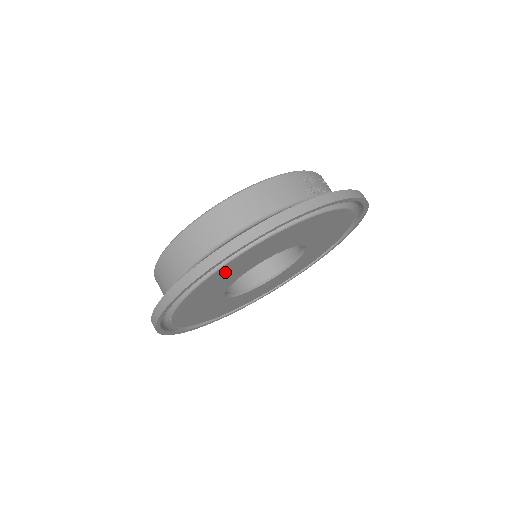
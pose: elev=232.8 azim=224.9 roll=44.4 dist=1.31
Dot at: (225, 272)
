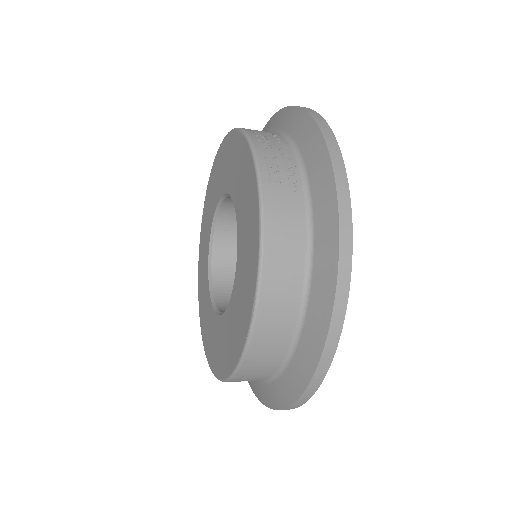
Dot at: occluded
